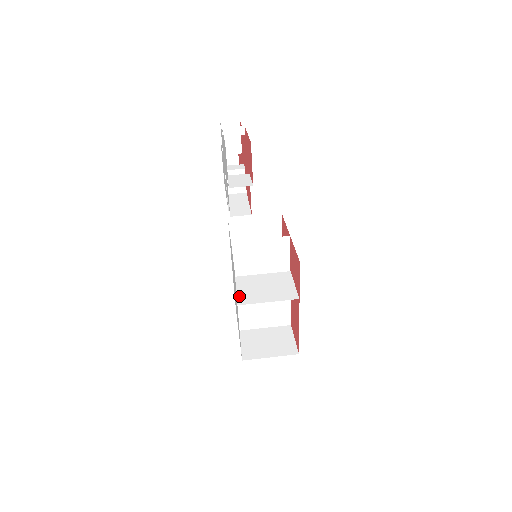
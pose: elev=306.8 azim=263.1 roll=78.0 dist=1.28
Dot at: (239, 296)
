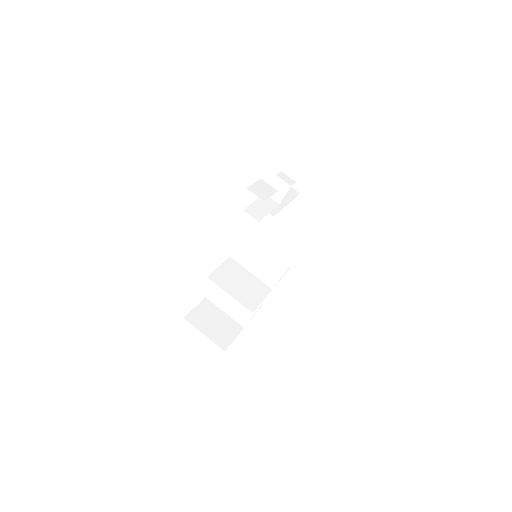
Dot at: (216, 272)
